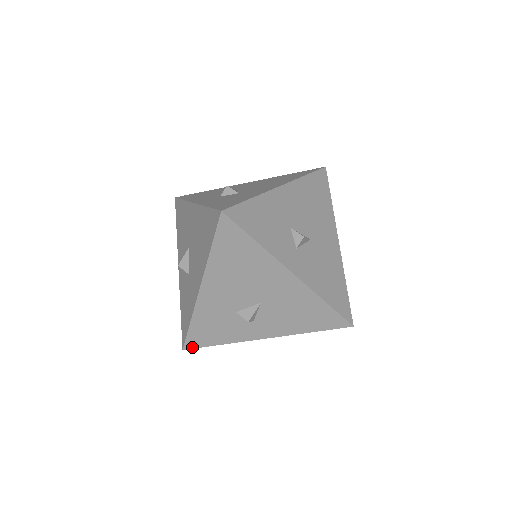
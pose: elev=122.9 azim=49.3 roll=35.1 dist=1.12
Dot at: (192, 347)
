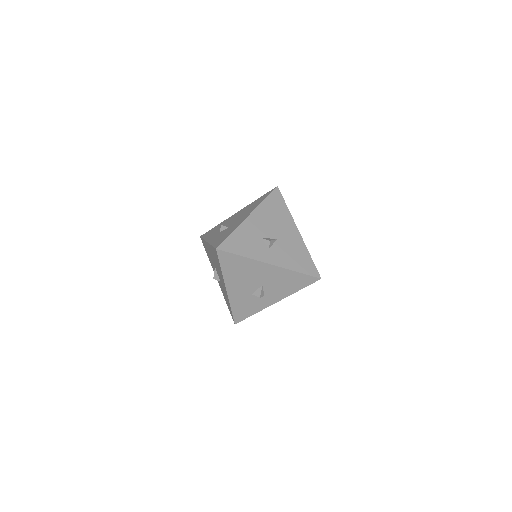
Dot at: (239, 321)
